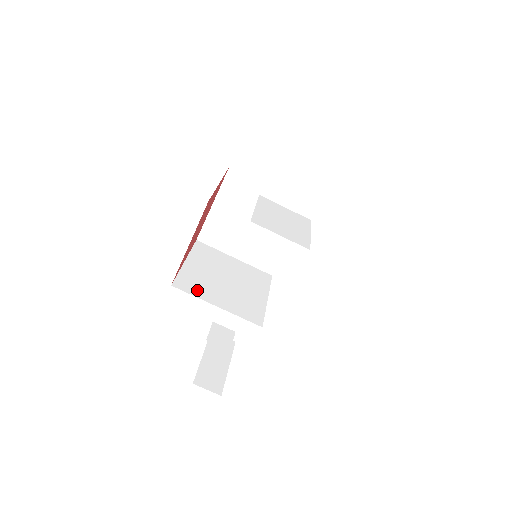
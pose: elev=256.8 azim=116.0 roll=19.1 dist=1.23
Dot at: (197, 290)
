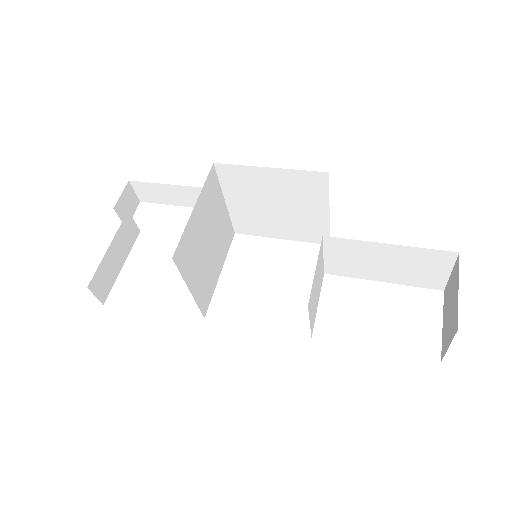
Dot at: (186, 264)
